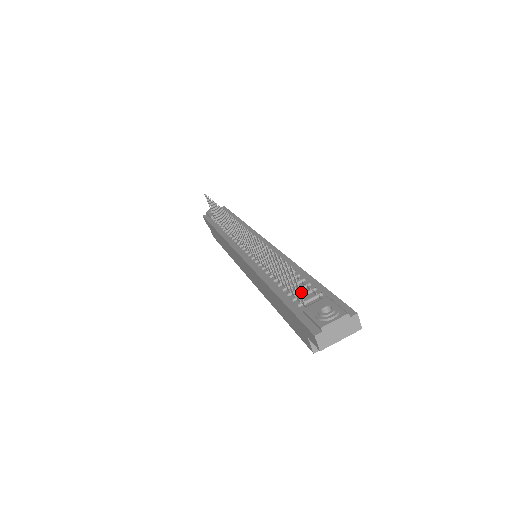
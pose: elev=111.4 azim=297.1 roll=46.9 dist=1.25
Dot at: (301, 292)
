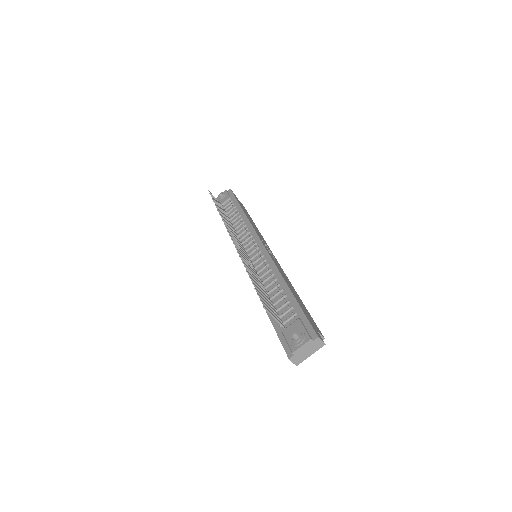
Dot at: (283, 310)
